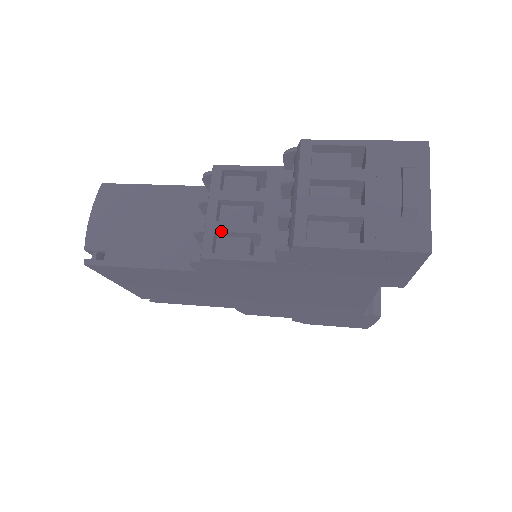
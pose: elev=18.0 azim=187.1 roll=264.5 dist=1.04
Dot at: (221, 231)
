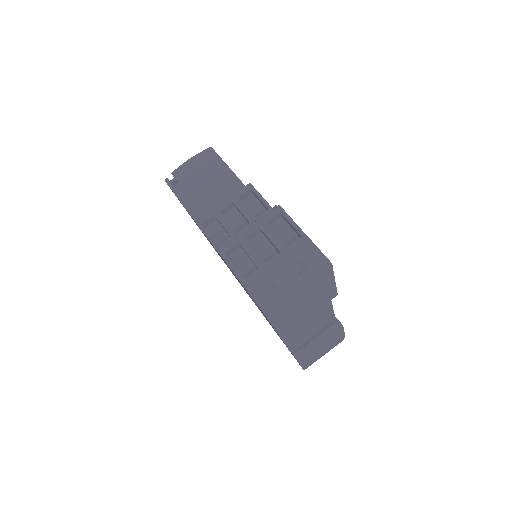
Dot at: (217, 218)
